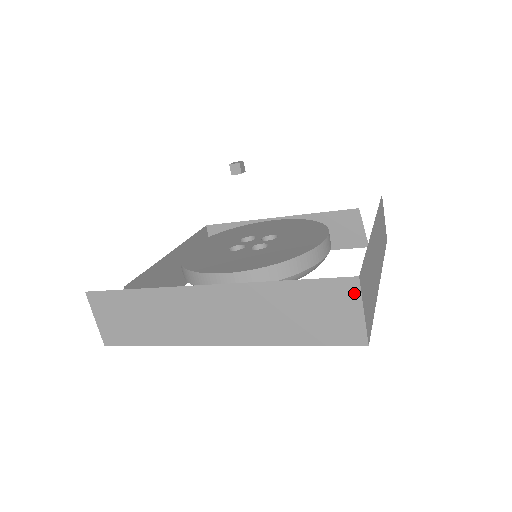
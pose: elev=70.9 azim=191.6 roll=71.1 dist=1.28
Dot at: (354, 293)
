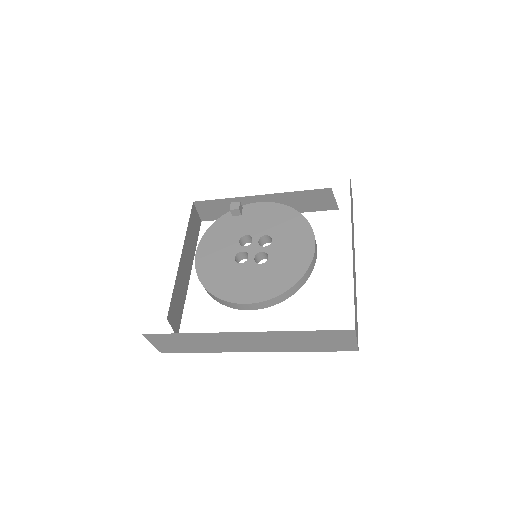
Dot at: (351, 335)
